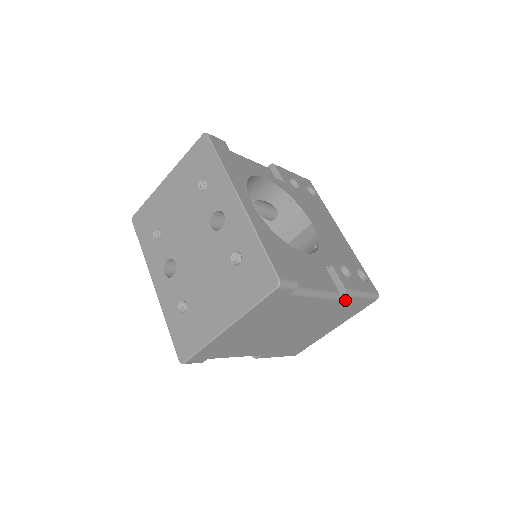
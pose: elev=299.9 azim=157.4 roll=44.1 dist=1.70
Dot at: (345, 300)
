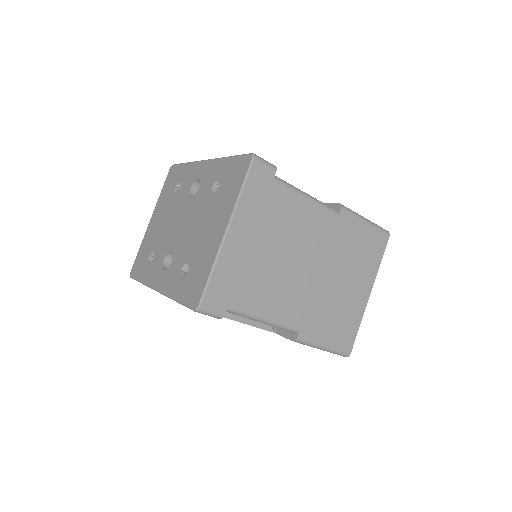
Dot at: (348, 221)
